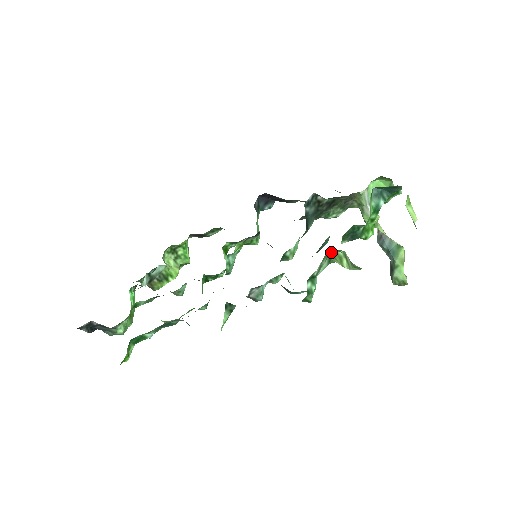
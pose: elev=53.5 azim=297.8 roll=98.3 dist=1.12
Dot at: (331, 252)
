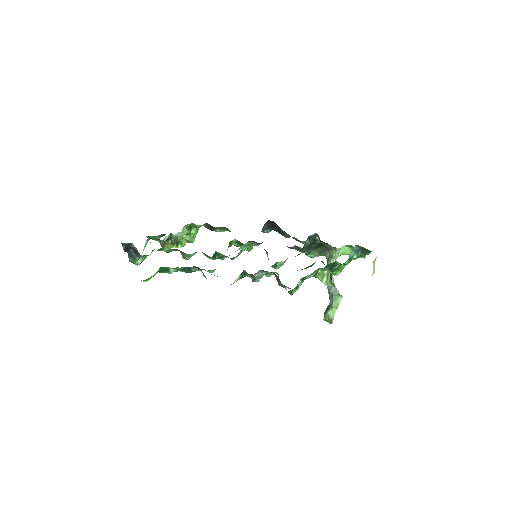
Dot at: (321, 269)
